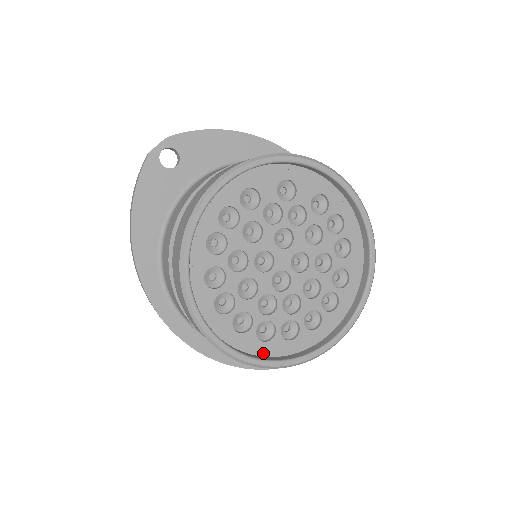
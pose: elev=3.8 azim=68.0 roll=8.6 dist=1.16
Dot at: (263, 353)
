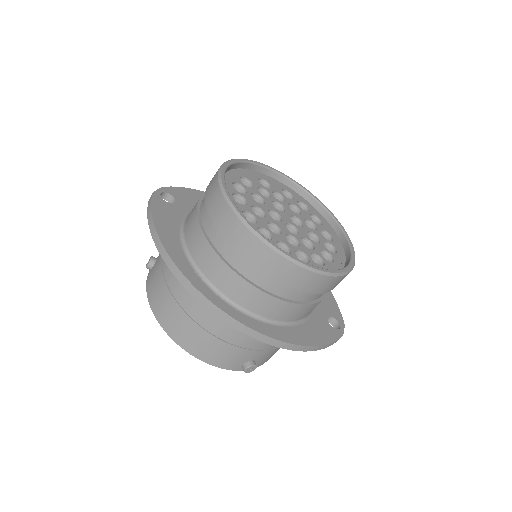
Dot at: occluded
